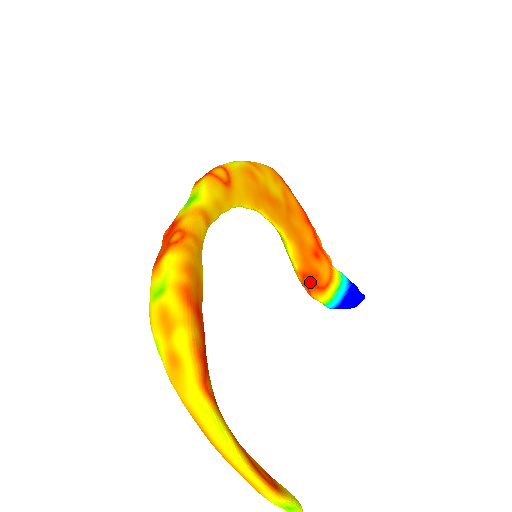
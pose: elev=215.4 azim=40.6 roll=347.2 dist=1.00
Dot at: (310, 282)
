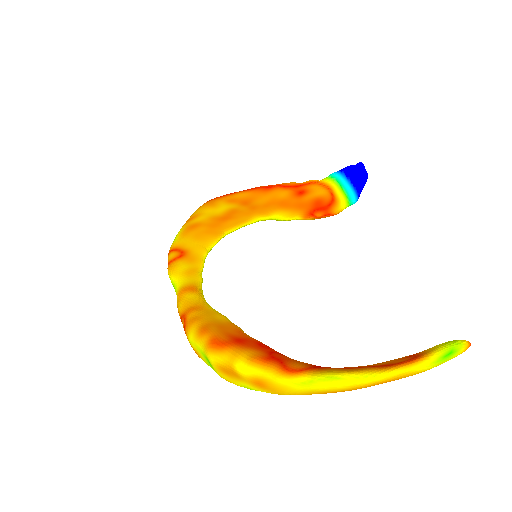
Dot at: (320, 211)
